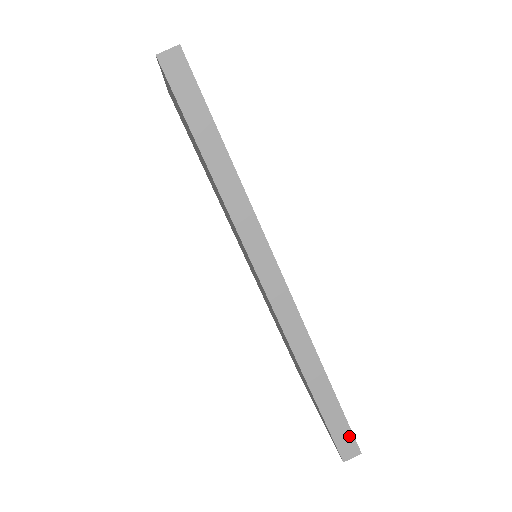
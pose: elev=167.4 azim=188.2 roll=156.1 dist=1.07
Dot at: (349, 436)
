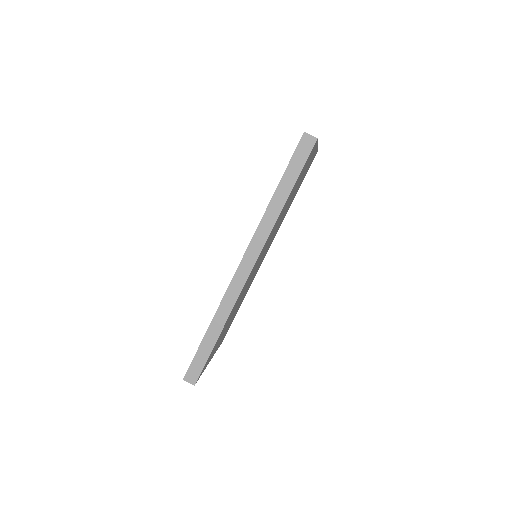
Dot at: (199, 371)
